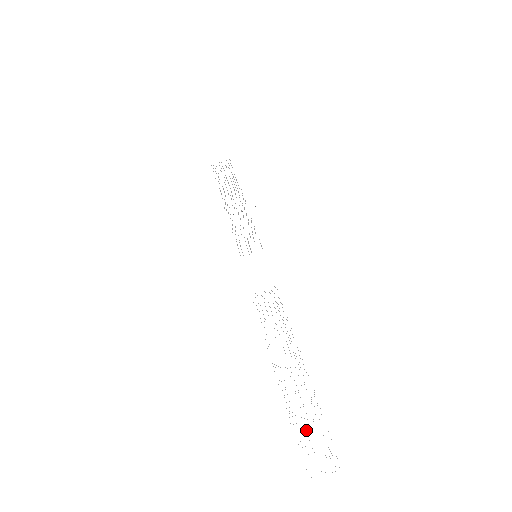
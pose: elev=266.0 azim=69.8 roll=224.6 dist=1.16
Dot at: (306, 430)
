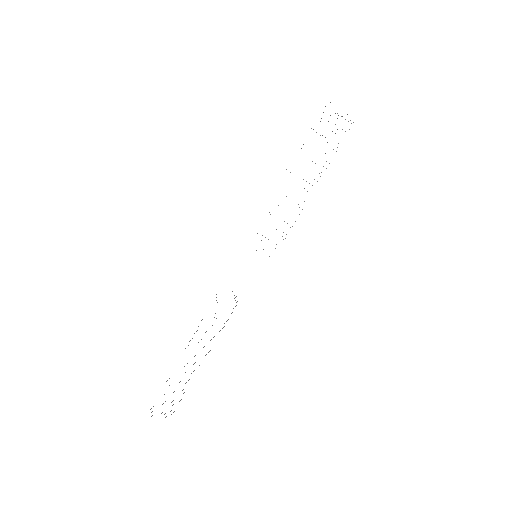
Dot at: occluded
